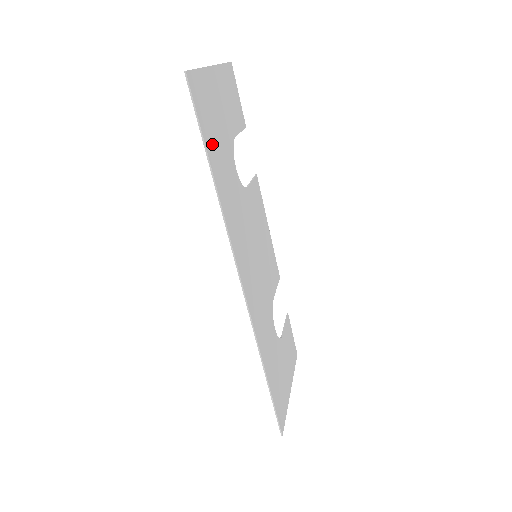
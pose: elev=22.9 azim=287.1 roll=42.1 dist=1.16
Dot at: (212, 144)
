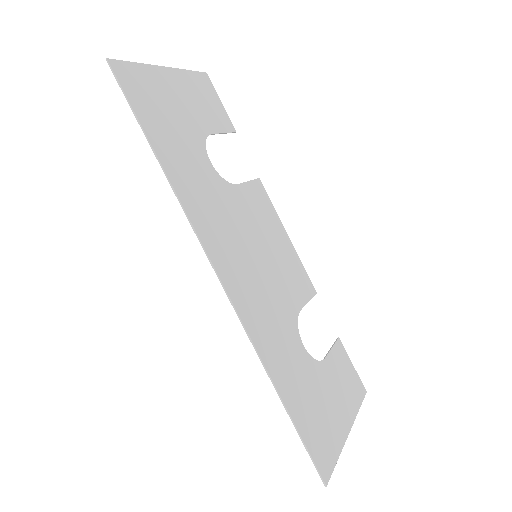
Dot at: (157, 129)
